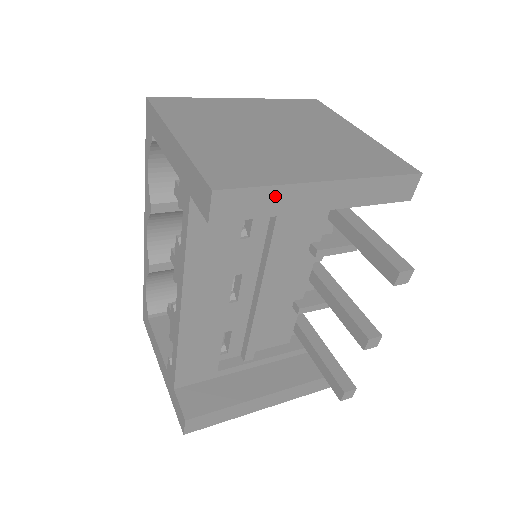
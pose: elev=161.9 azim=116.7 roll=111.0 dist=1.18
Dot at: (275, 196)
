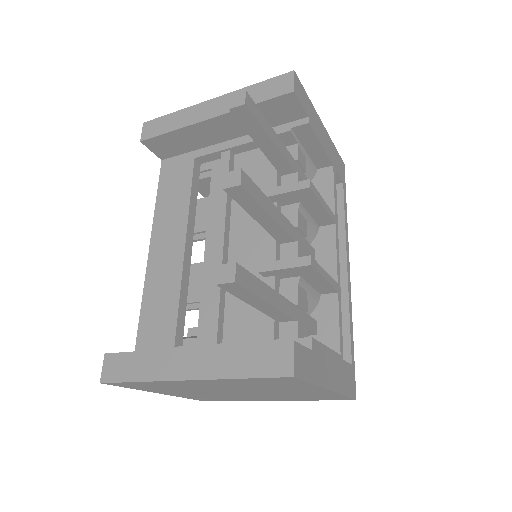
Dot at: (177, 117)
